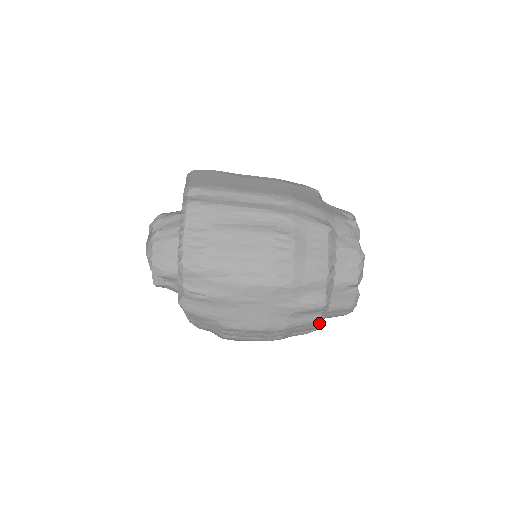
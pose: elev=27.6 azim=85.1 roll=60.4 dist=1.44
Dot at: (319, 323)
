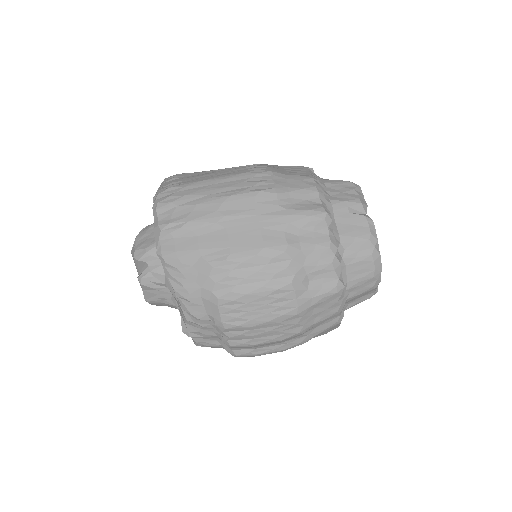
Dot at: (334, 253)
